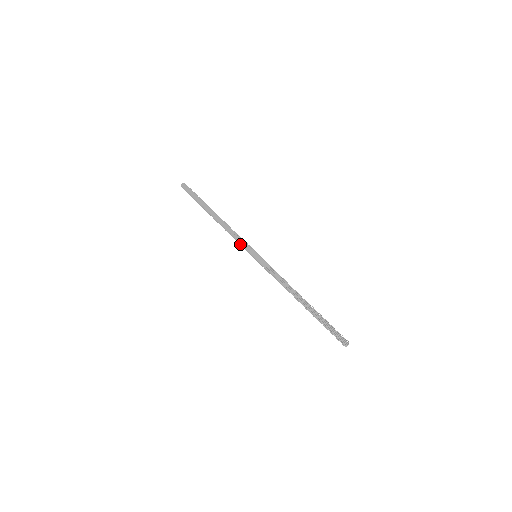
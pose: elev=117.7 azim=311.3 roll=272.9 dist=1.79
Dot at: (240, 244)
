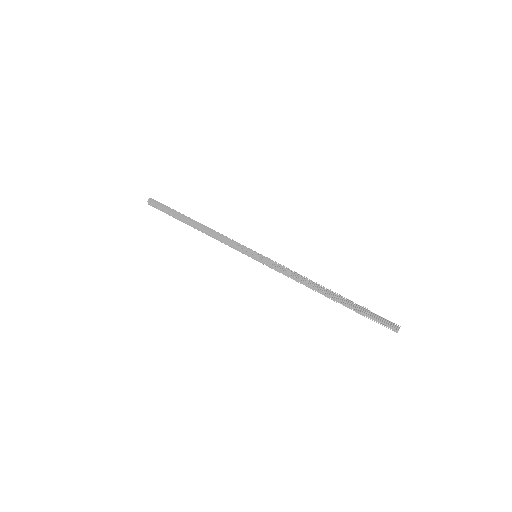
Dot at: (233, 247)
